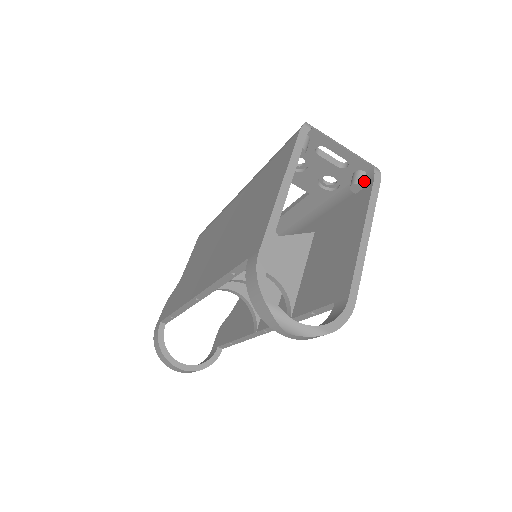
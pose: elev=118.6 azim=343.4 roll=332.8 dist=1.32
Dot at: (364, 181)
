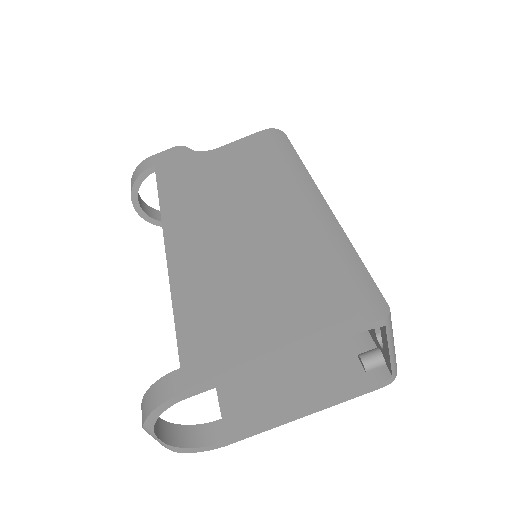
Dot at: (373, 370)
